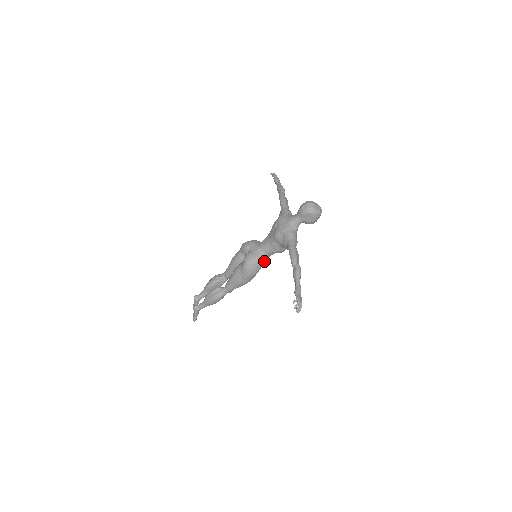
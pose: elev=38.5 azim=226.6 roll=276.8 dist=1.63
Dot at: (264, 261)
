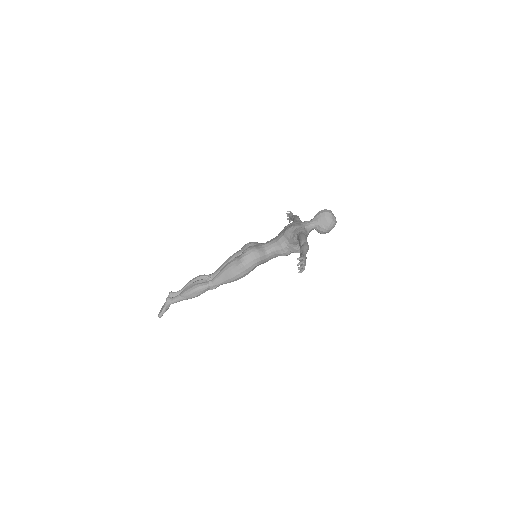
Dot at: (264, 258)
